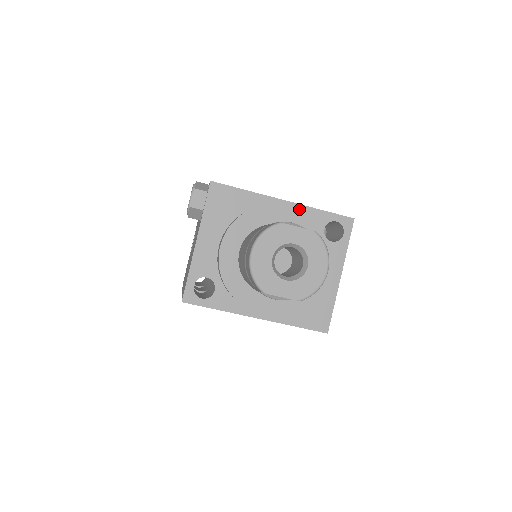
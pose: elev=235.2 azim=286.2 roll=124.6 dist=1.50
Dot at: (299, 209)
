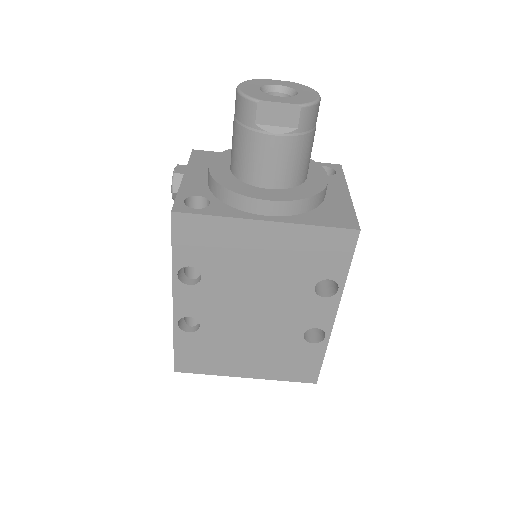
Dot at: occluded
